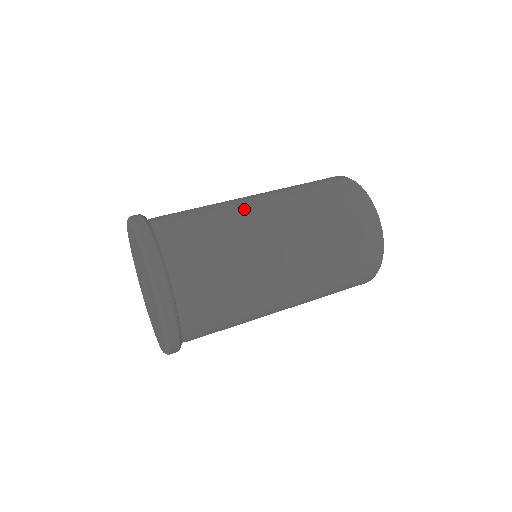
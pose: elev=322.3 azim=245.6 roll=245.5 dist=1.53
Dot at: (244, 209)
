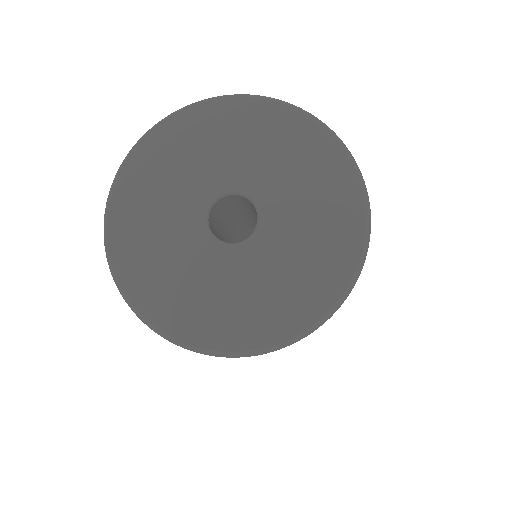
Dot at: occluded
